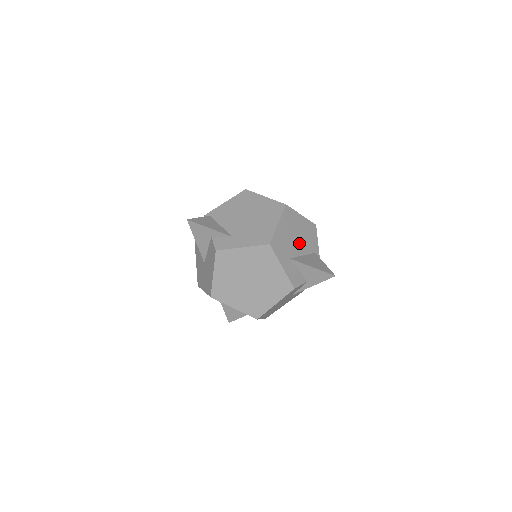
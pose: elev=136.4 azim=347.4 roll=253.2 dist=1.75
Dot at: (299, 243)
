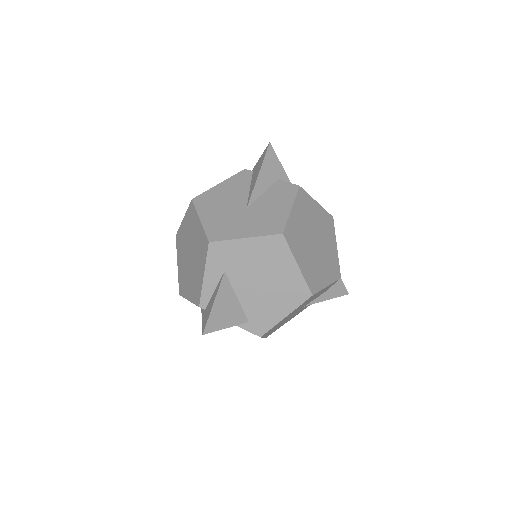
Dot at: occluded
